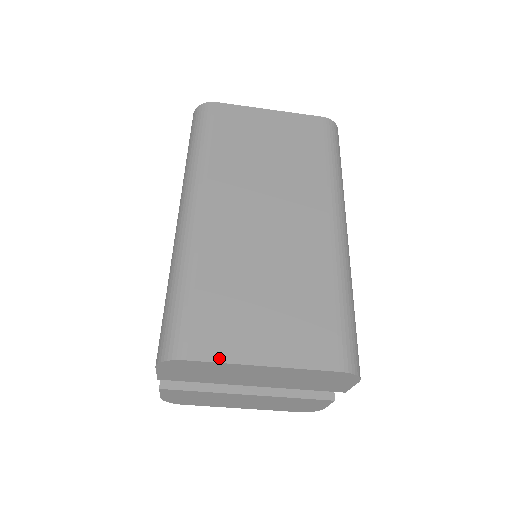
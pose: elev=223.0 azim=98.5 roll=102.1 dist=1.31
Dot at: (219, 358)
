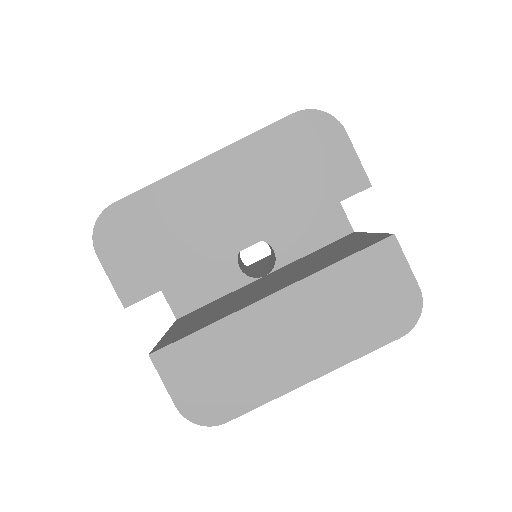
Dot at: (152, 185)
